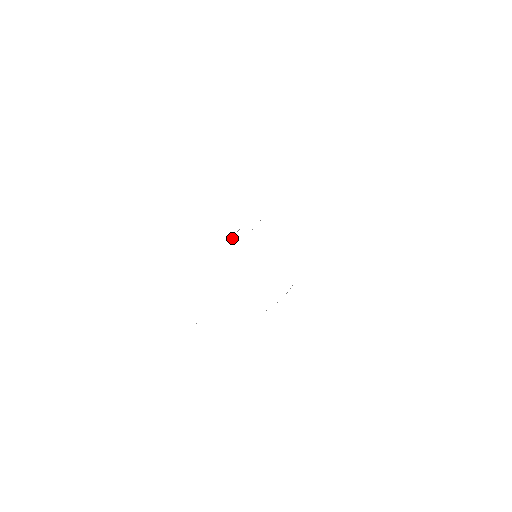
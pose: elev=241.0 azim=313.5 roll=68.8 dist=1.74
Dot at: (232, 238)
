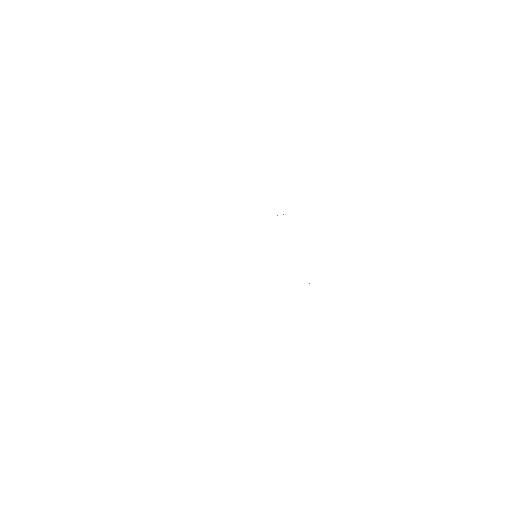
Dot at: occluded
